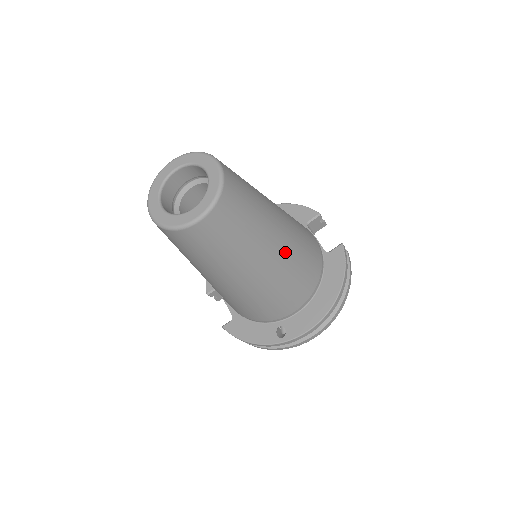
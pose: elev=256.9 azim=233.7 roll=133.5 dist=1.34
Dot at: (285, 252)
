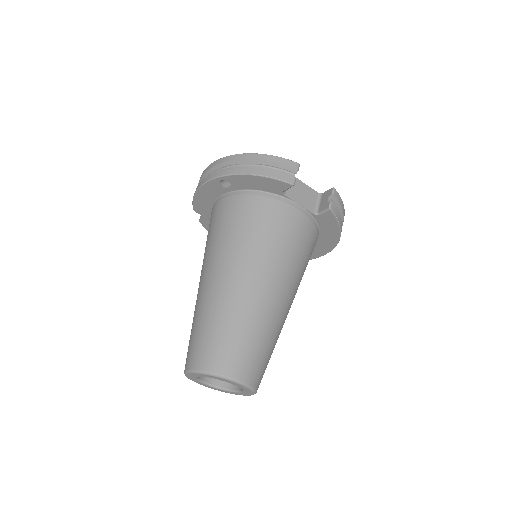
Dot at: (294, 296)
